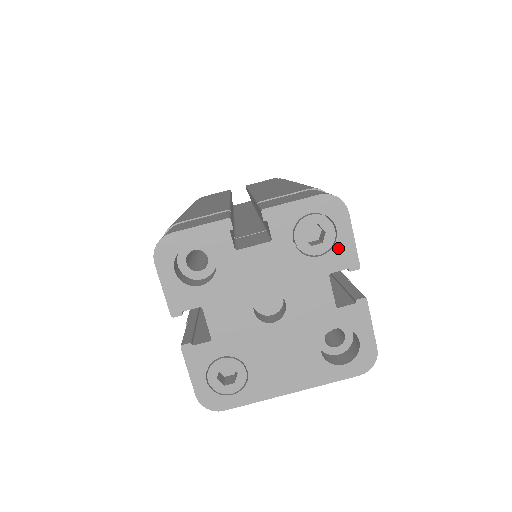
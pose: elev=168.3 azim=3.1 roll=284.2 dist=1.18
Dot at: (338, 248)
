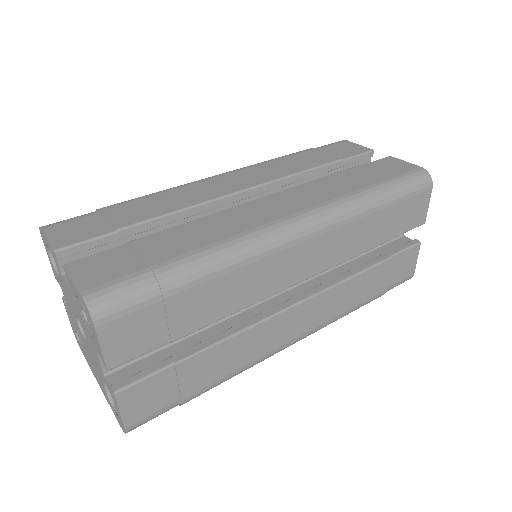
Dot at: (96, 342)
